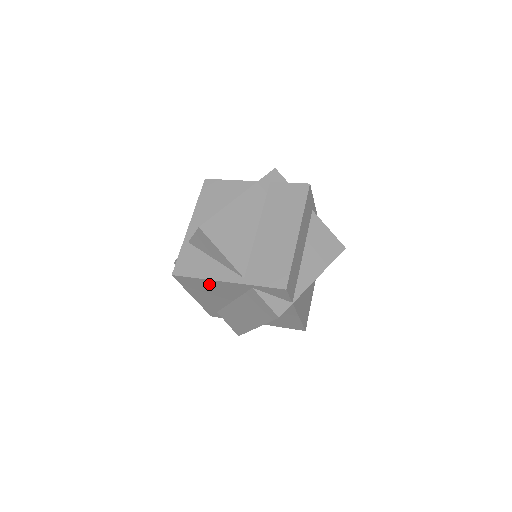
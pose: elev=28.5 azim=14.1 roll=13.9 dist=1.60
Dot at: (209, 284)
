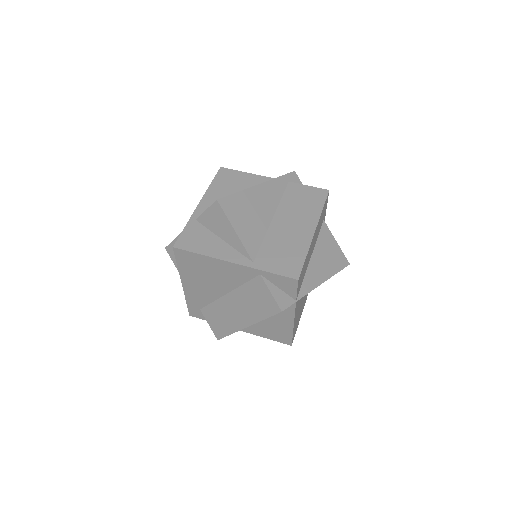
Dot at: (211, 265)
